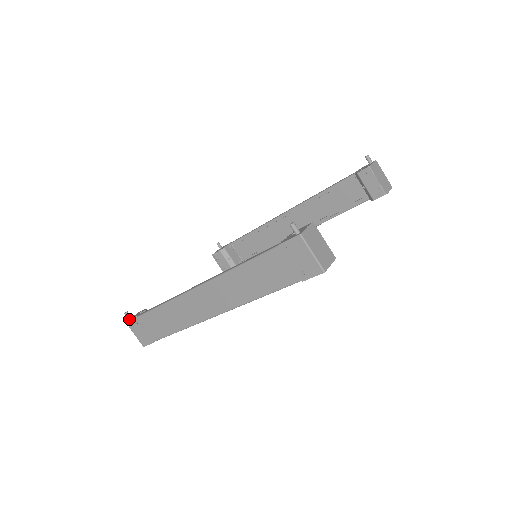
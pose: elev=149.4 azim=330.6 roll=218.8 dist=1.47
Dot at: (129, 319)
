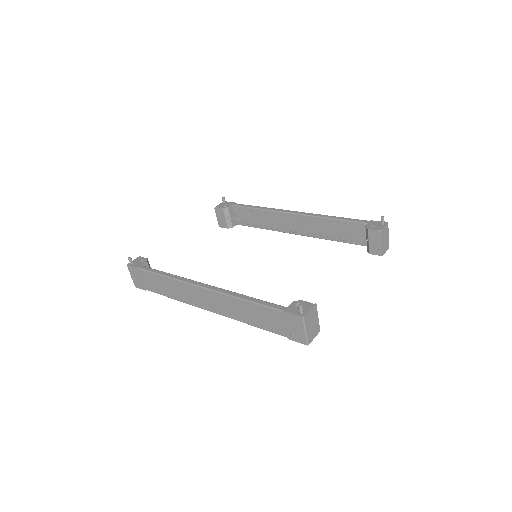
Dot at: (130, 264)
